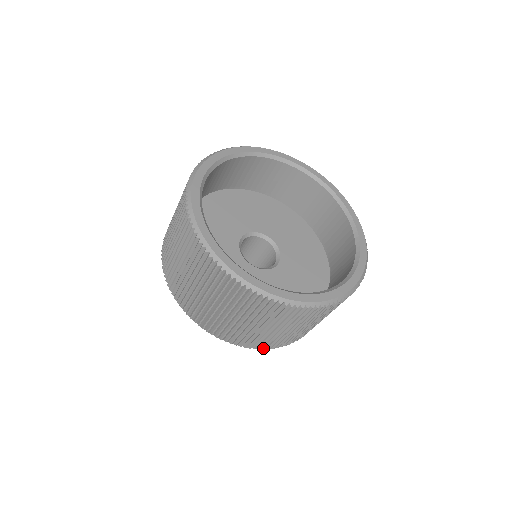
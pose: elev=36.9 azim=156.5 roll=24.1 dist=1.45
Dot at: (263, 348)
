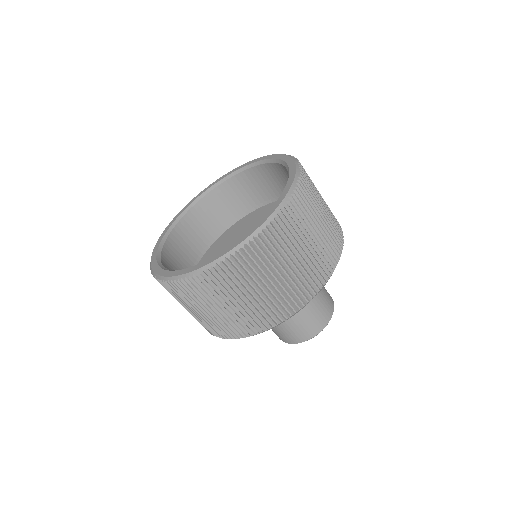
Dot at: (339, 257)
